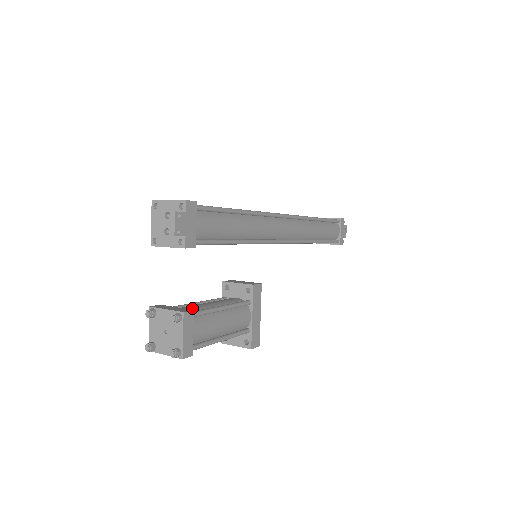
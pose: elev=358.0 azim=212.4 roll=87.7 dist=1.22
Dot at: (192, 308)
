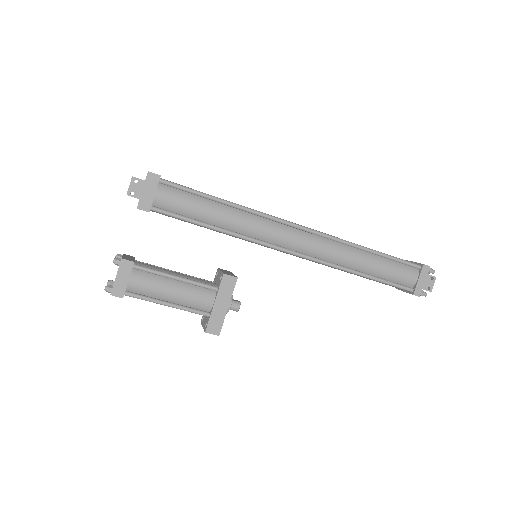
Dot at: (148, 266)
